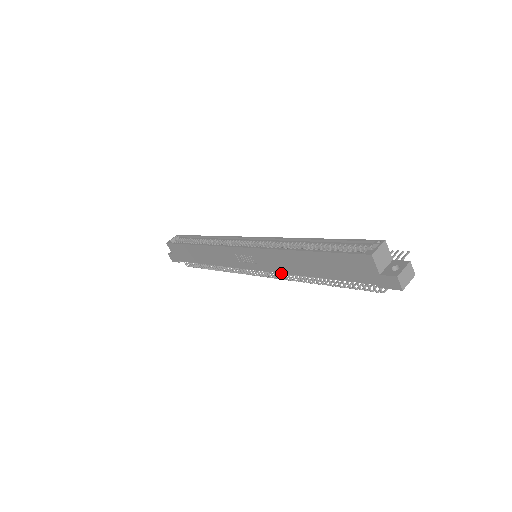
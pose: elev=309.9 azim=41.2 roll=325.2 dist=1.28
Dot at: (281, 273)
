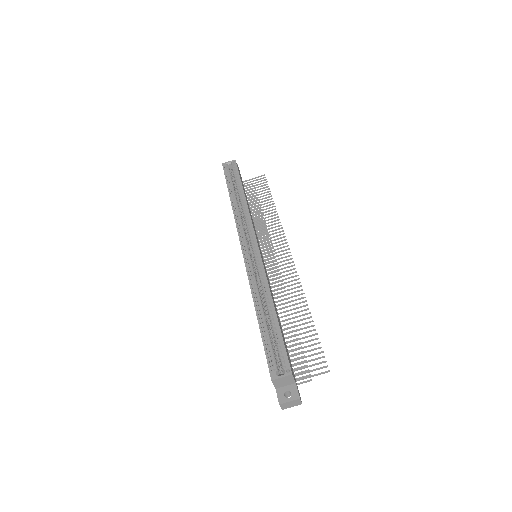
Dot at: occluded
